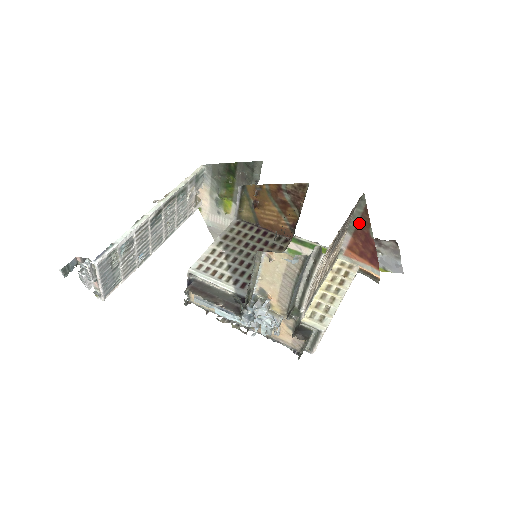
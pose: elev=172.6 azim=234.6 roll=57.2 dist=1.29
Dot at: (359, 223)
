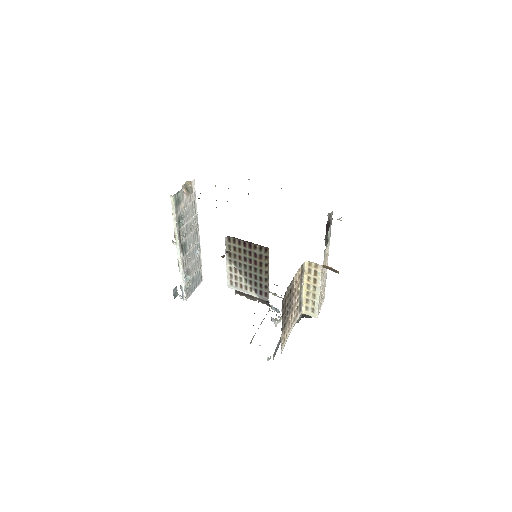
Dot at: occluded
